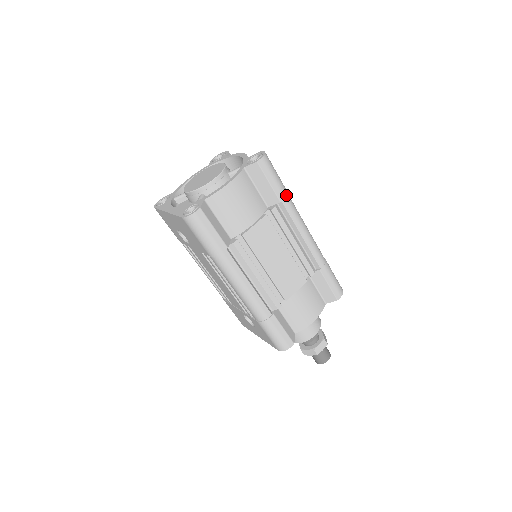
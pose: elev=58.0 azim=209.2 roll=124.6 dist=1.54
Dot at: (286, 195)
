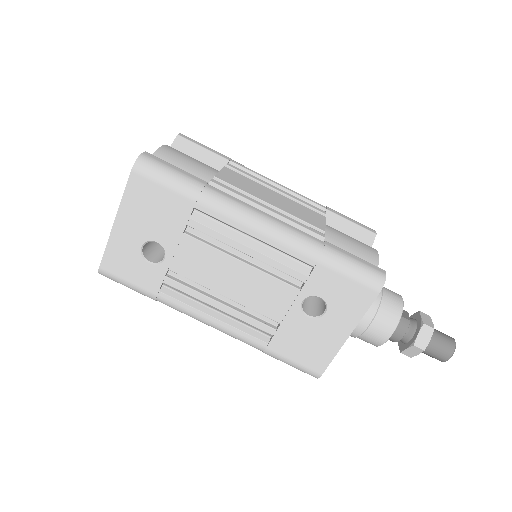
Dot at: (230, 158)
